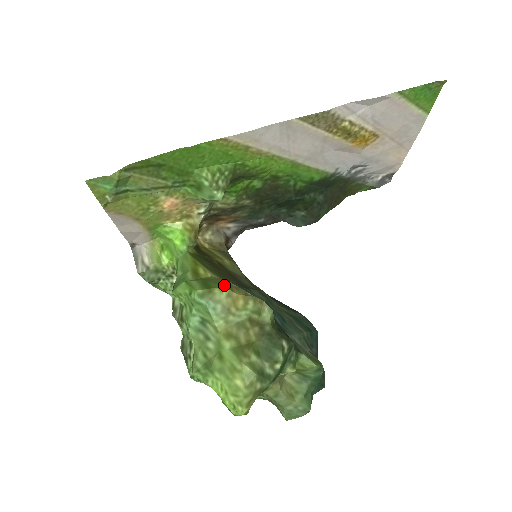
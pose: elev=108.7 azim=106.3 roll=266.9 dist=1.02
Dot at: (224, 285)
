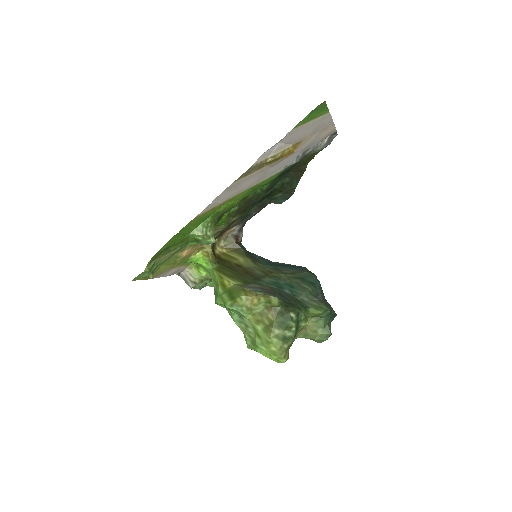
Dot at: (241, 294)
